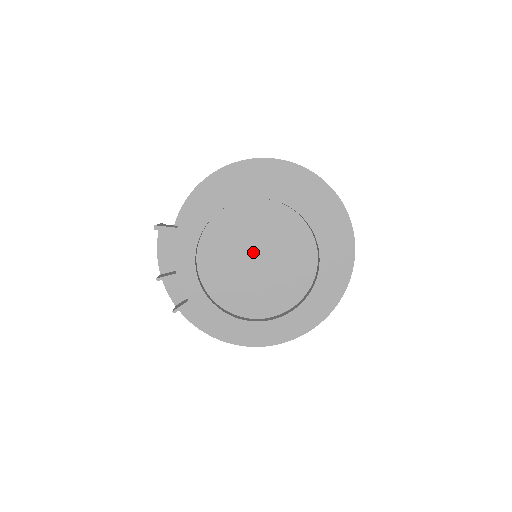
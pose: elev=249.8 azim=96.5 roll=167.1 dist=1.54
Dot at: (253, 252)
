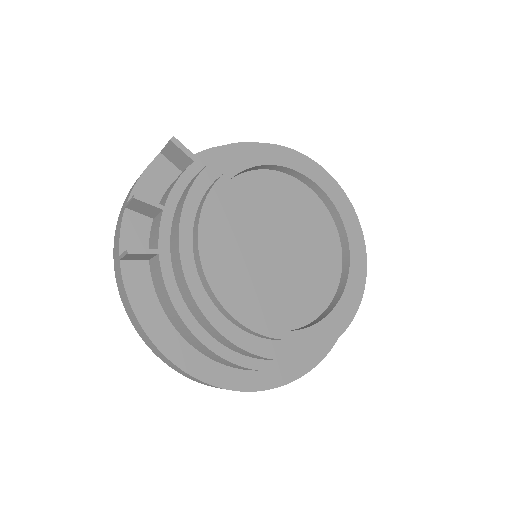
Dot at: (277, 236)
